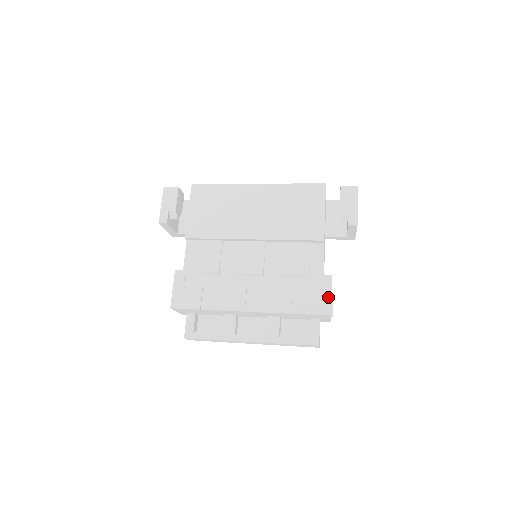
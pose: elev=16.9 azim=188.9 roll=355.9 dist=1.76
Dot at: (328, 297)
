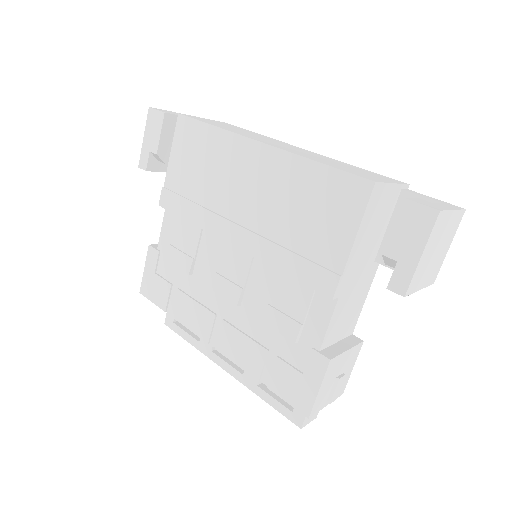
Dot at: (313, 390)
